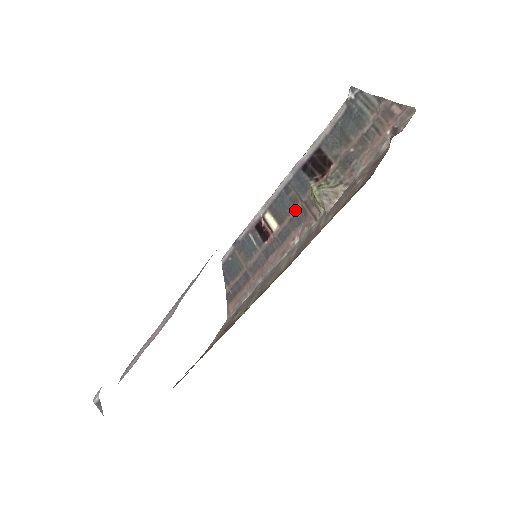
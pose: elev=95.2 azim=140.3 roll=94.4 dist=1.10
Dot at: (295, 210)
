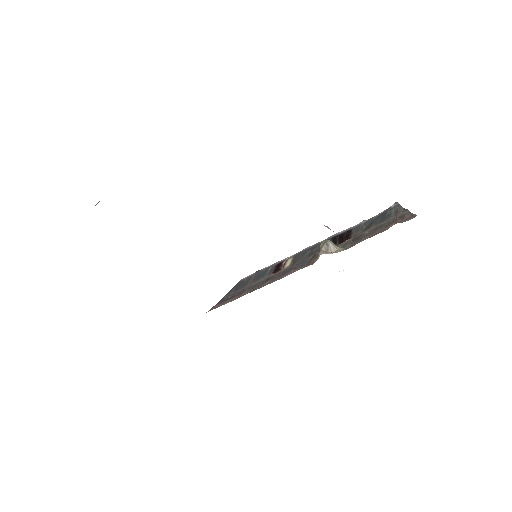
Dot at: (306, 259)
